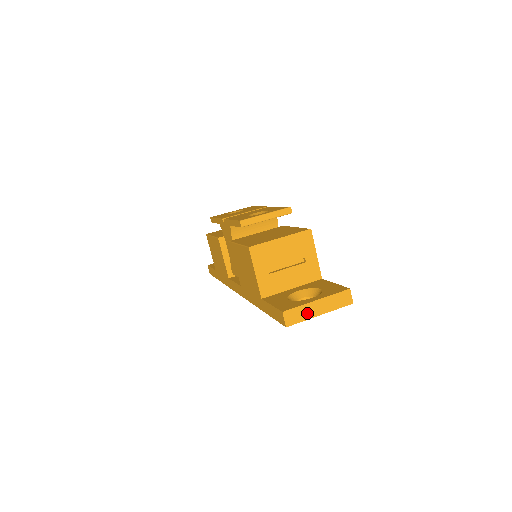
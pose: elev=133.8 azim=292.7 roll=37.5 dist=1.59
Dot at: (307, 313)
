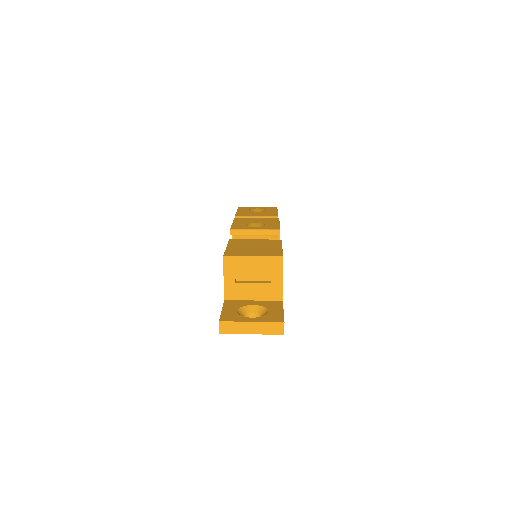
Dot at: (240, 329)
